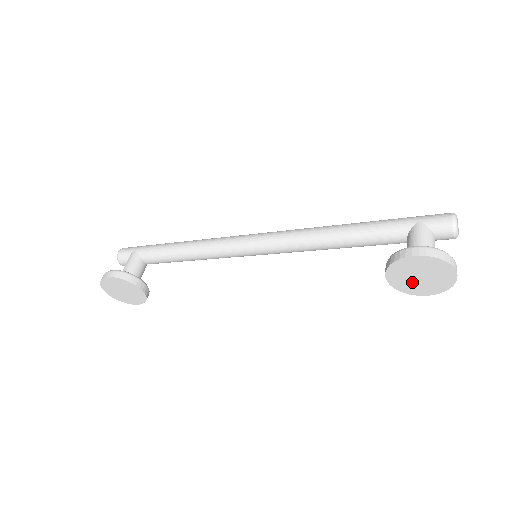
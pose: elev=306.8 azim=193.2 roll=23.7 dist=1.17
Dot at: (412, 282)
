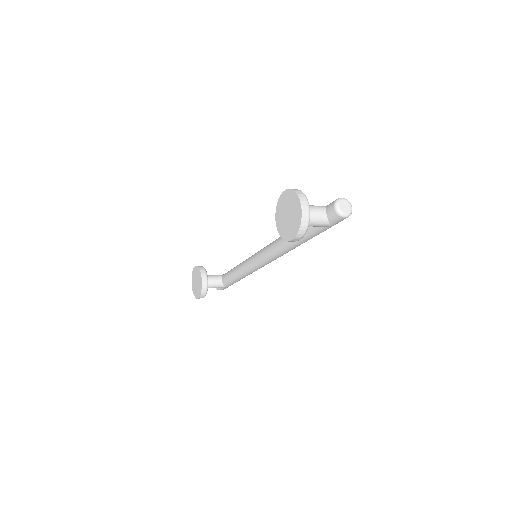
Dot at: (286, 224)
